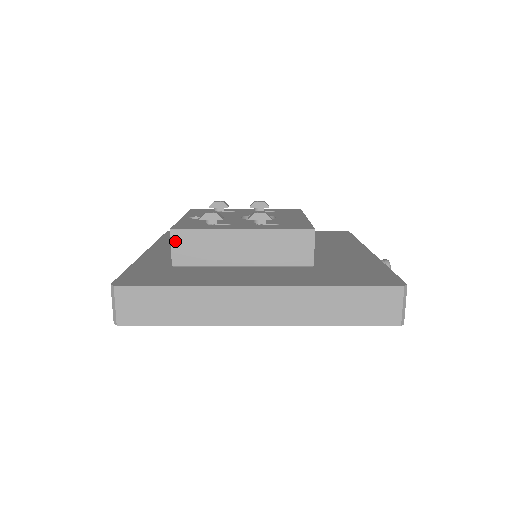
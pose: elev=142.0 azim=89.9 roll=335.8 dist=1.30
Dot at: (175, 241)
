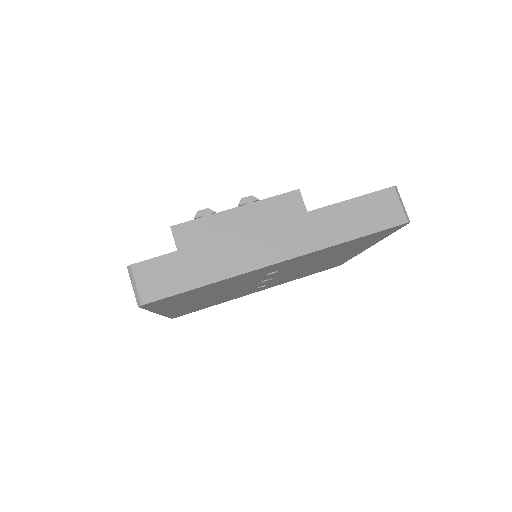
Dot at: (177, 236)
